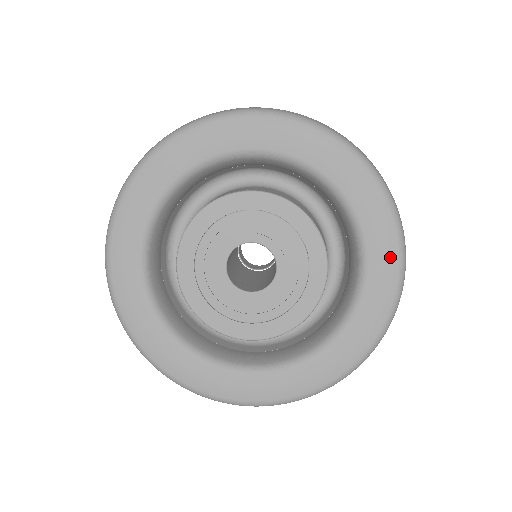
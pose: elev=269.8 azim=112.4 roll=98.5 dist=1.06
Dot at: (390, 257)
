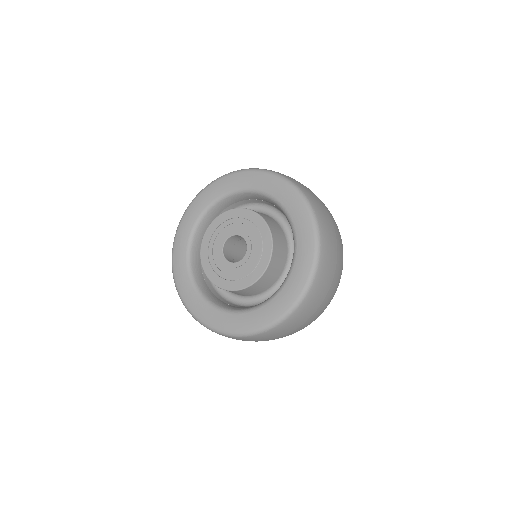
Dot at: (296, 290)
